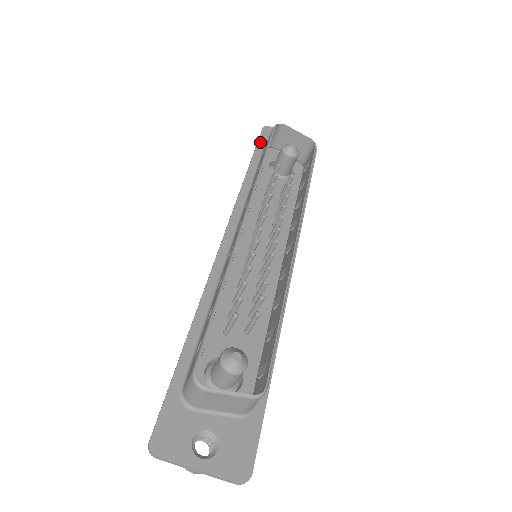
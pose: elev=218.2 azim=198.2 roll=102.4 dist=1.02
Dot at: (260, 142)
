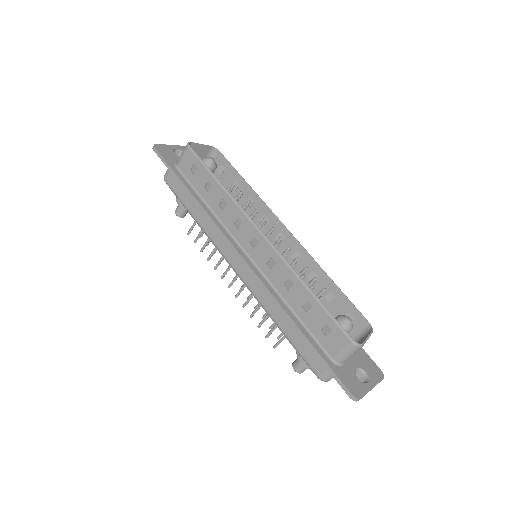
Dot at: (169, 163)
